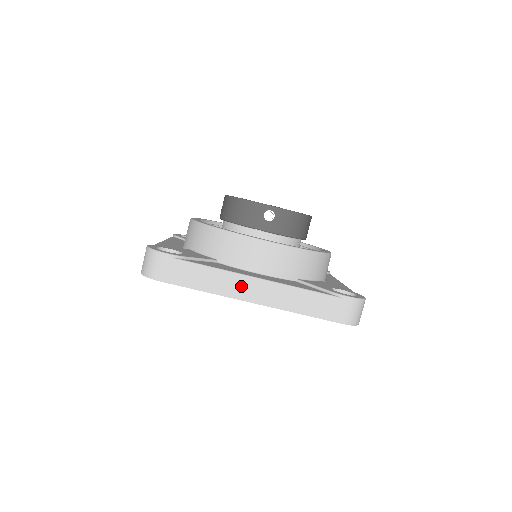
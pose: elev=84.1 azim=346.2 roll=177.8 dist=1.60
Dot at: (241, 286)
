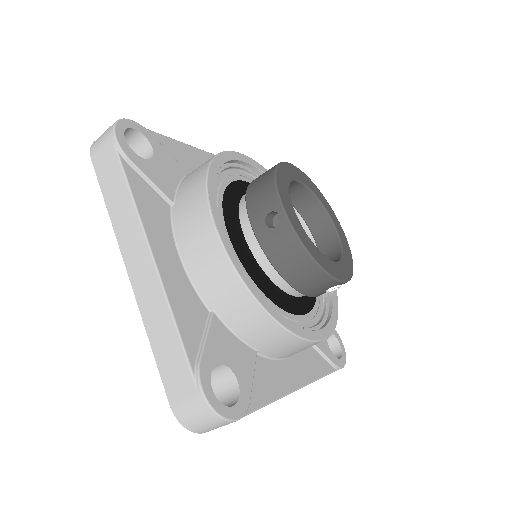
Dot at: occluded
